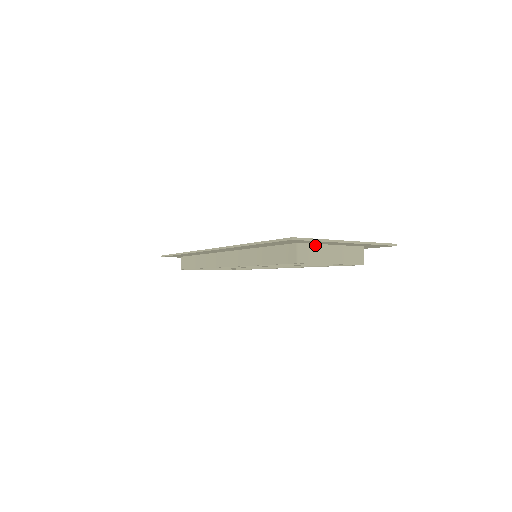
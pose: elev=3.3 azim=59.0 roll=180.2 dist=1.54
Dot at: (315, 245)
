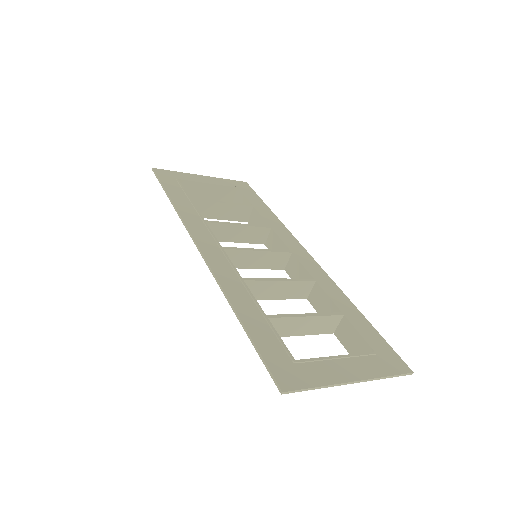
Dot at: (314, 364)
